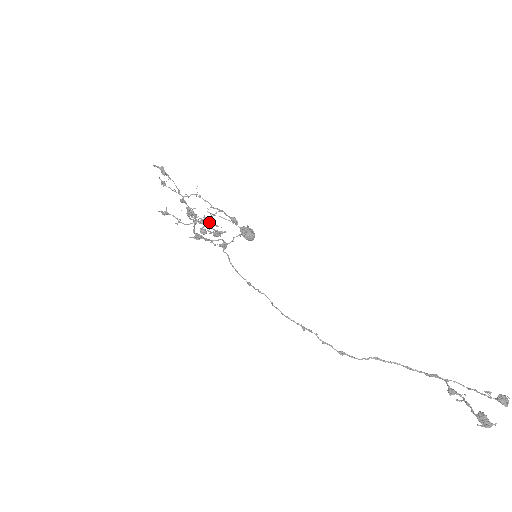
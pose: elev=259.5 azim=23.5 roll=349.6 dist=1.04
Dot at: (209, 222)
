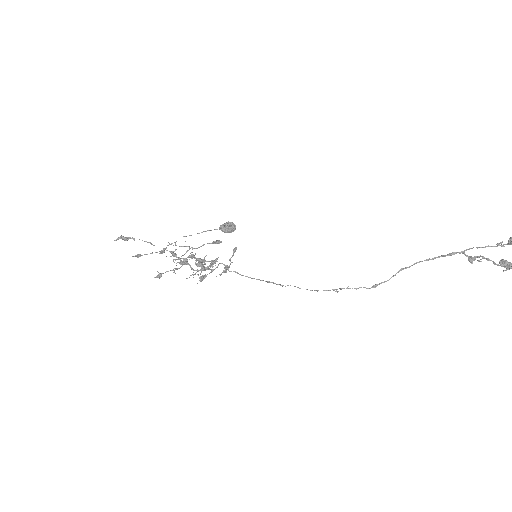
Dot at: (205, 269)
